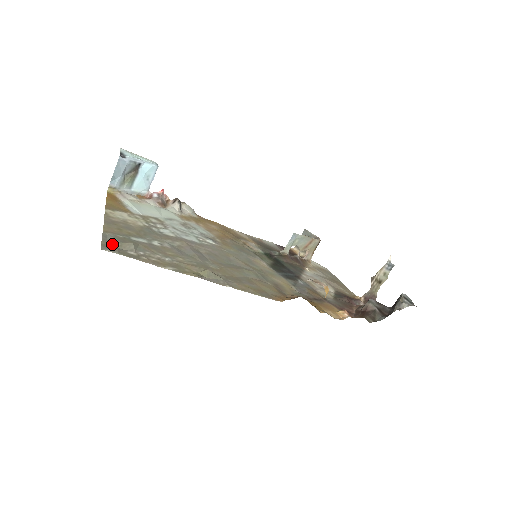
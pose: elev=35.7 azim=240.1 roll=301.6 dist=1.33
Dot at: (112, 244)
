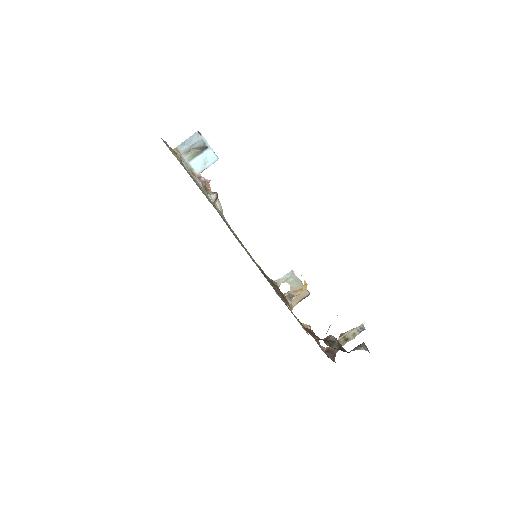
Dot at: (167, 146)
